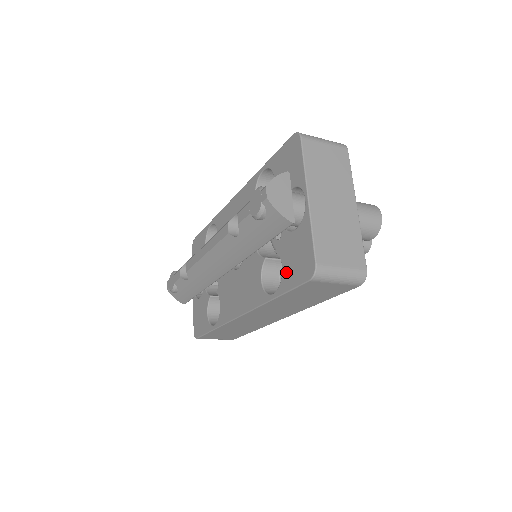
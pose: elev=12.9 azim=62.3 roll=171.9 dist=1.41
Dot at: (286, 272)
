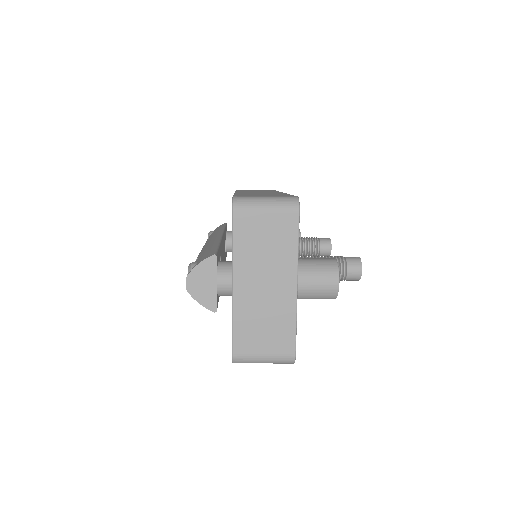
Dot at: occluded
